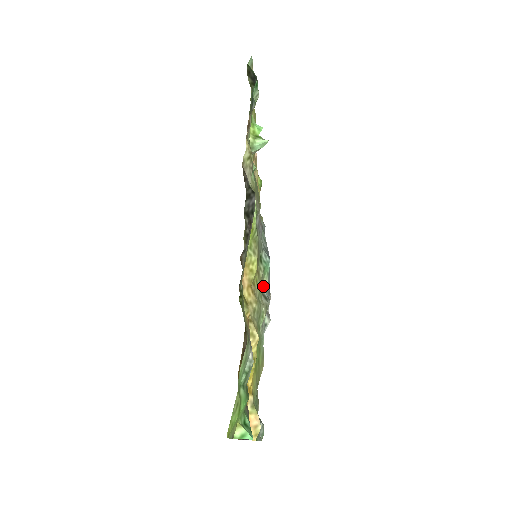
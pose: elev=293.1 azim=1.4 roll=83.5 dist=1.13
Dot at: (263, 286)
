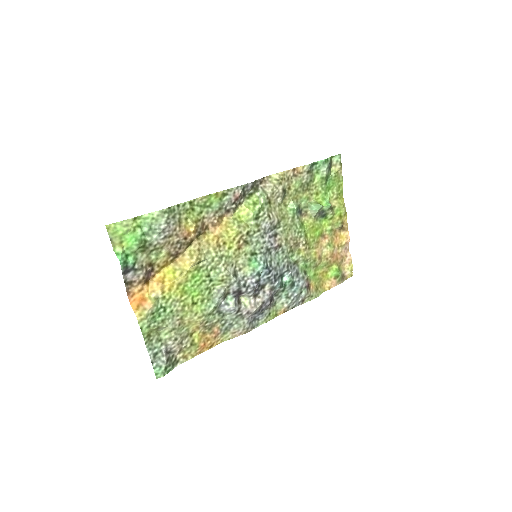
Dot at: (242, 270)
